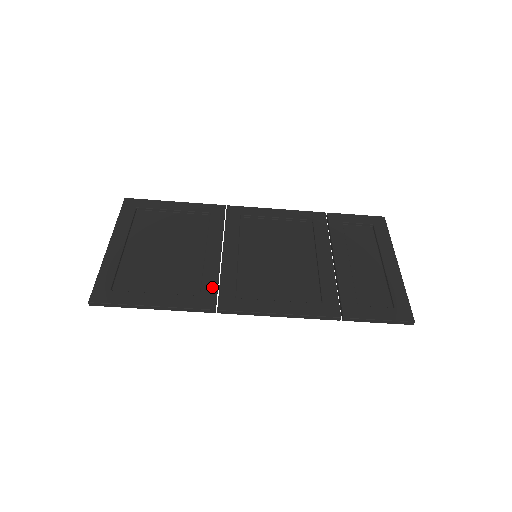
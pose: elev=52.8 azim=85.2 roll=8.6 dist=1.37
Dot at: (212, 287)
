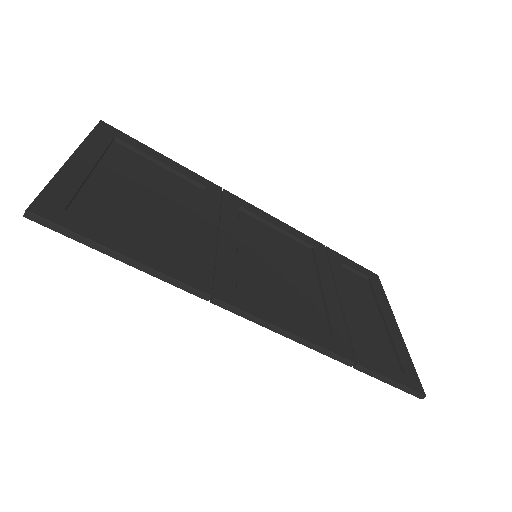
Dot at: (207, 267)
